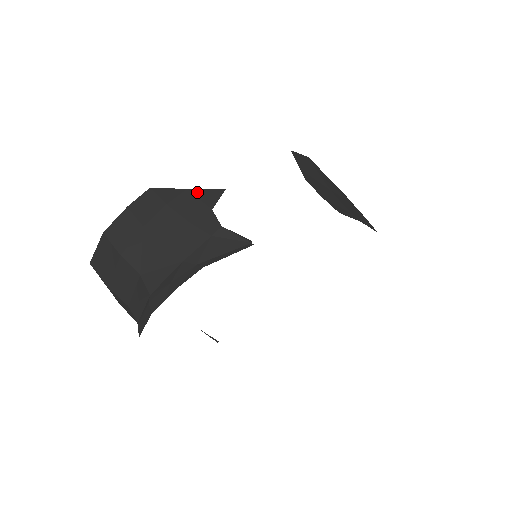
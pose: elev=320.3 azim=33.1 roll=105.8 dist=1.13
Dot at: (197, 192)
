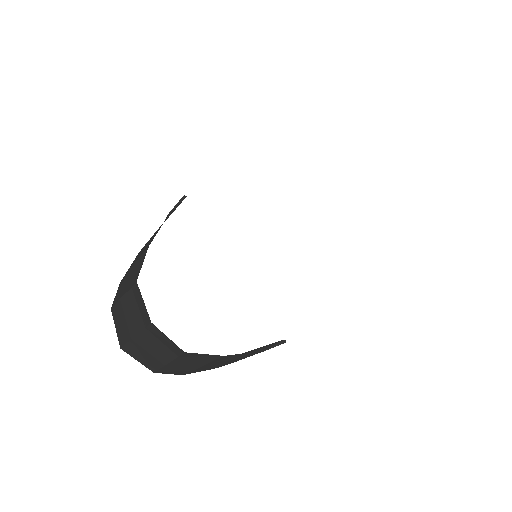
Dot at: occluded
